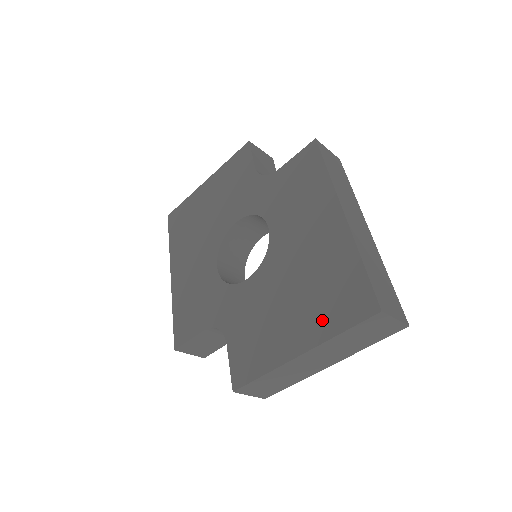
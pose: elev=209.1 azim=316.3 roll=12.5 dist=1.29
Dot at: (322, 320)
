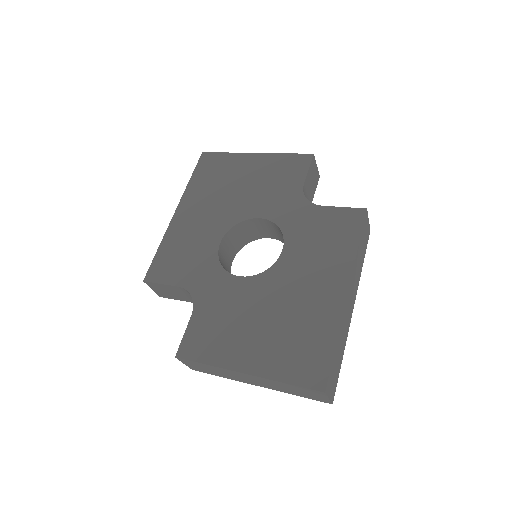
Dot at: (278, 362)
